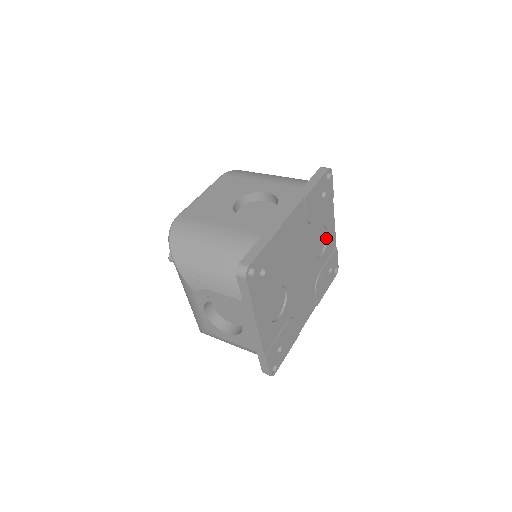
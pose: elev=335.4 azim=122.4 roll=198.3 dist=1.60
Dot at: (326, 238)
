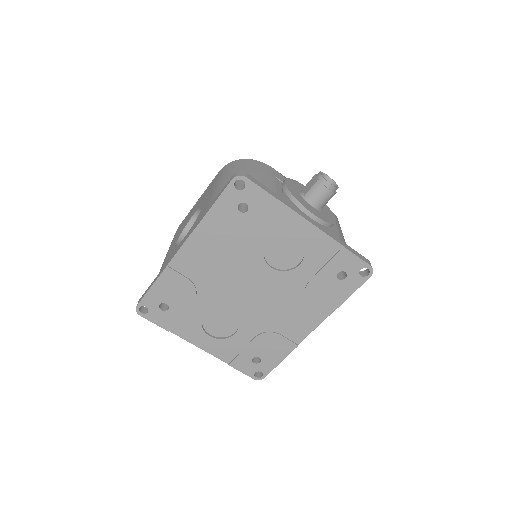
Dot at: (302, 244)
